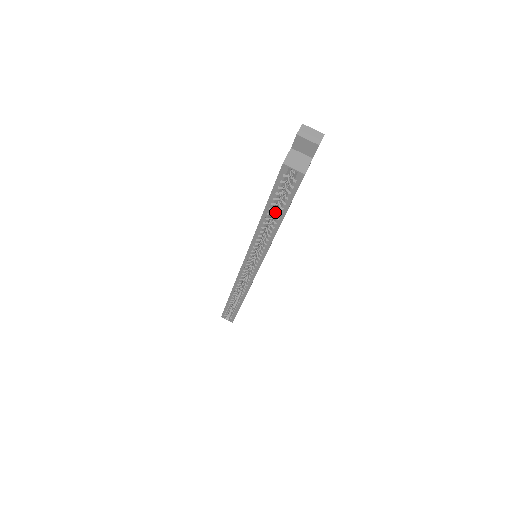
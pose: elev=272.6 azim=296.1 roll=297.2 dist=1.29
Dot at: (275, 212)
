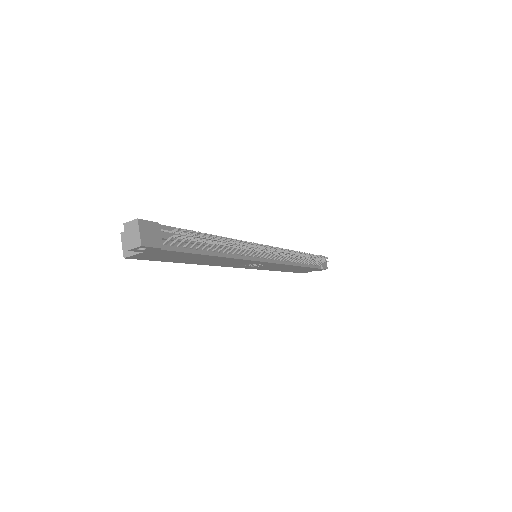
Dot at: occluded
